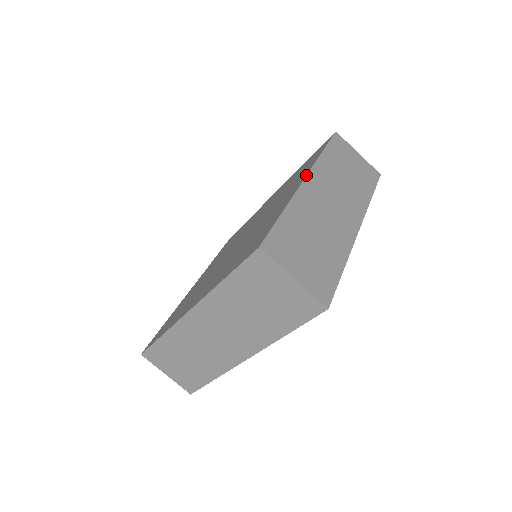
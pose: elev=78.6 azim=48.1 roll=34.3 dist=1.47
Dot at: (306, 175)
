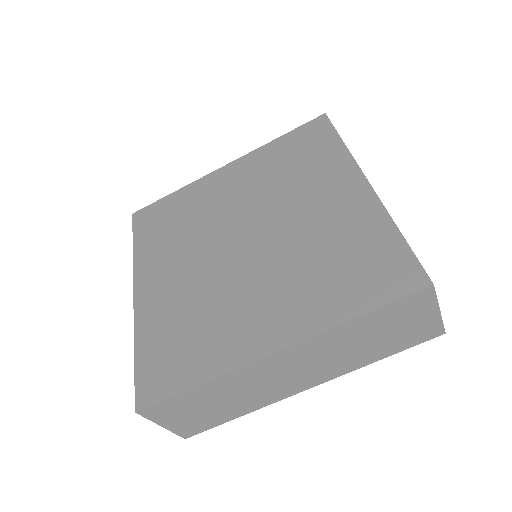
Dot at: occluded
